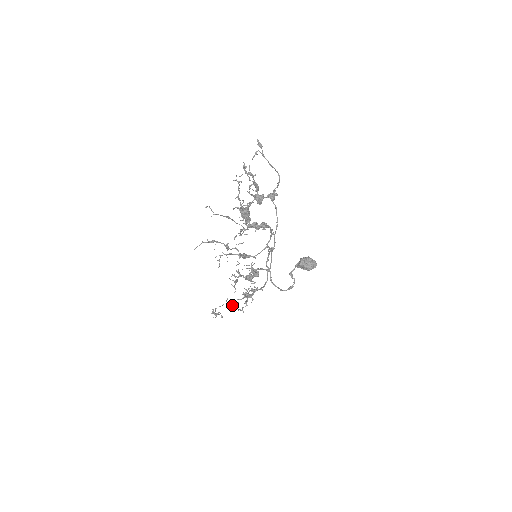
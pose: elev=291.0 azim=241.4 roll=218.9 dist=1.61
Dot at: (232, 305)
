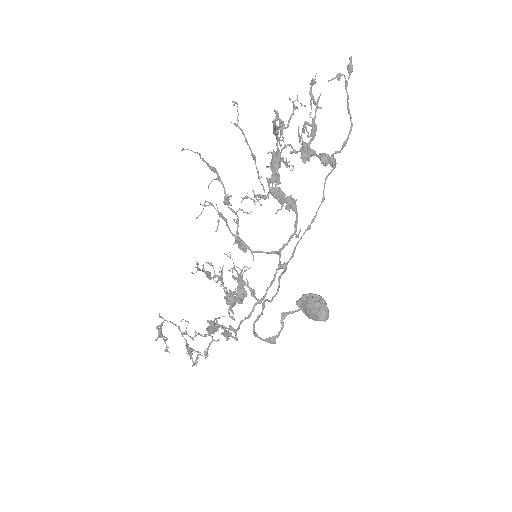
Dot at: (190, 347)
